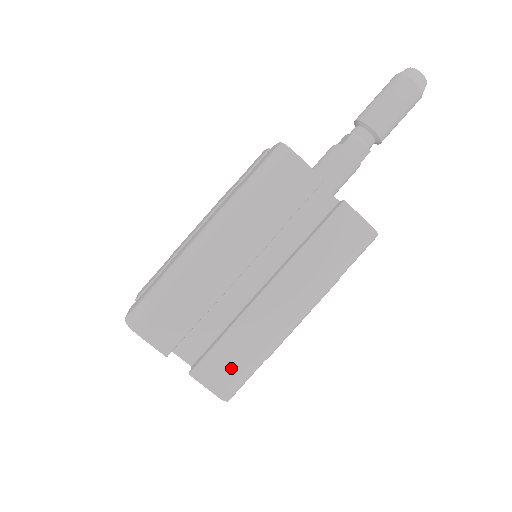
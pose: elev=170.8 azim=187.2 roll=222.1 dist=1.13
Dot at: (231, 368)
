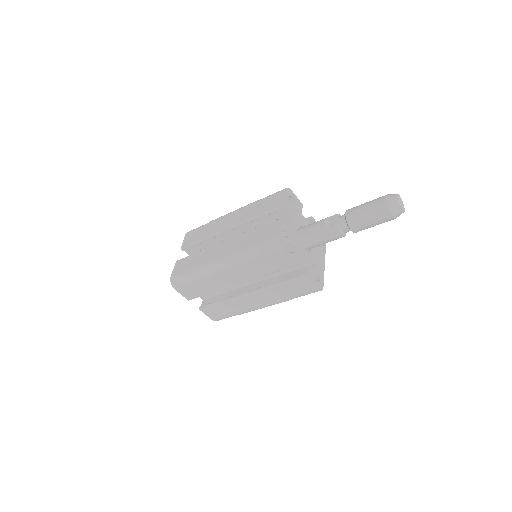
Dot at: (221, 313)
